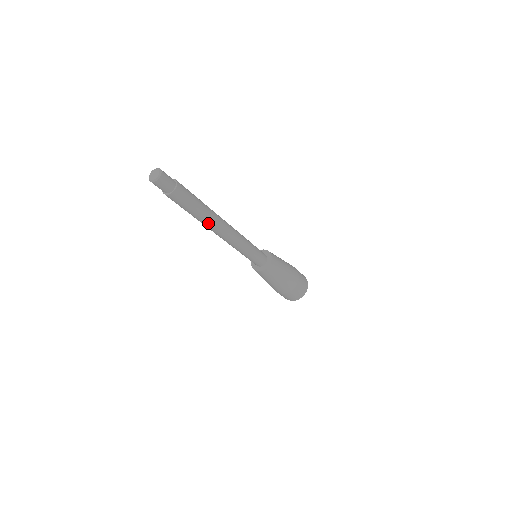
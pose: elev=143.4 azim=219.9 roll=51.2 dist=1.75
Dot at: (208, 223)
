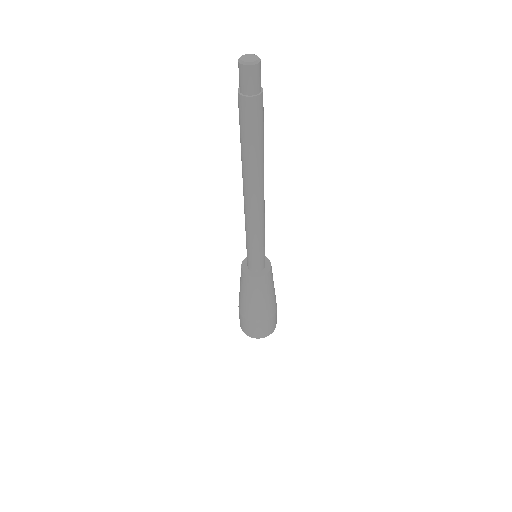
Dot at: (260, 170)
